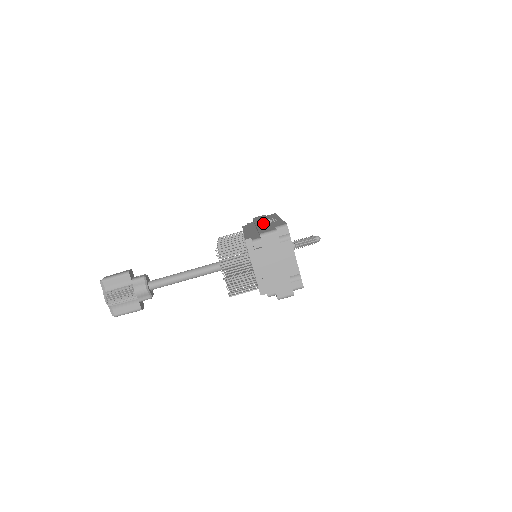
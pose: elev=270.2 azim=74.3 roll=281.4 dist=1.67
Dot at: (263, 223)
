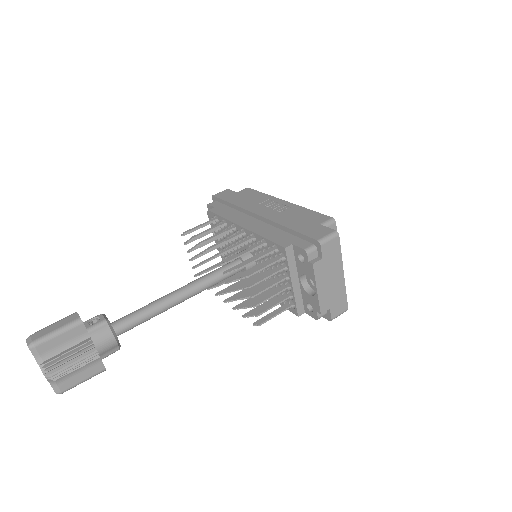
Dot at: (270, 212)
